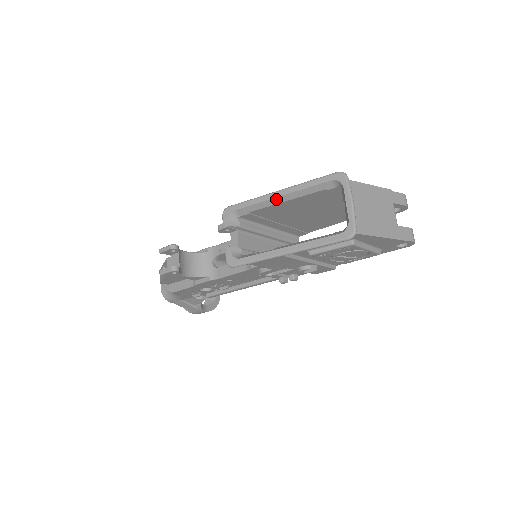
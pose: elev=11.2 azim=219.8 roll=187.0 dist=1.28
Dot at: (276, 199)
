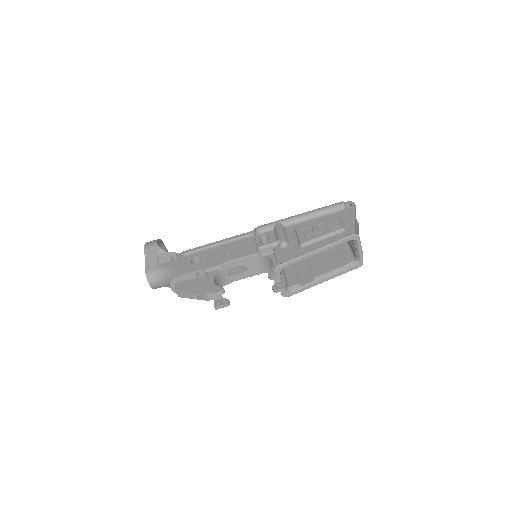
Dot at: occluded
